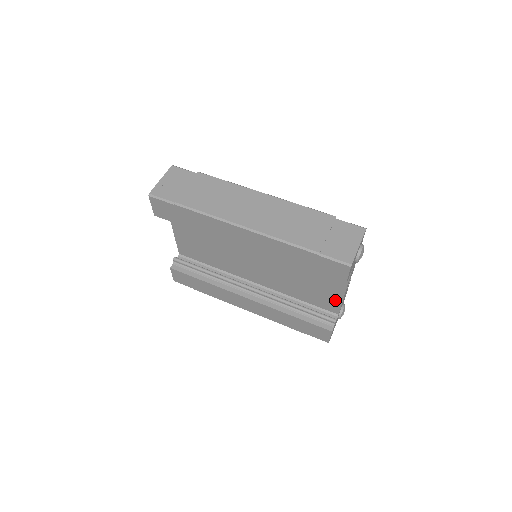
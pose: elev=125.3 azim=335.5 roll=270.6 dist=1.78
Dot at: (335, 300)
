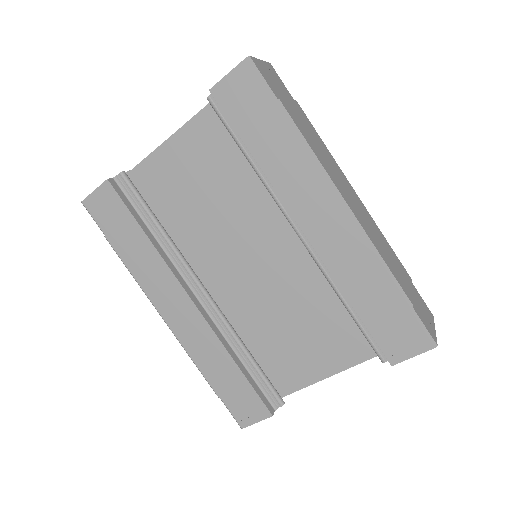
Dot at: (305, 376)
